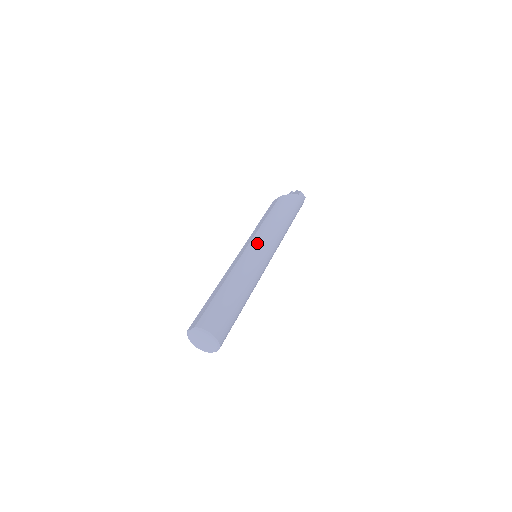
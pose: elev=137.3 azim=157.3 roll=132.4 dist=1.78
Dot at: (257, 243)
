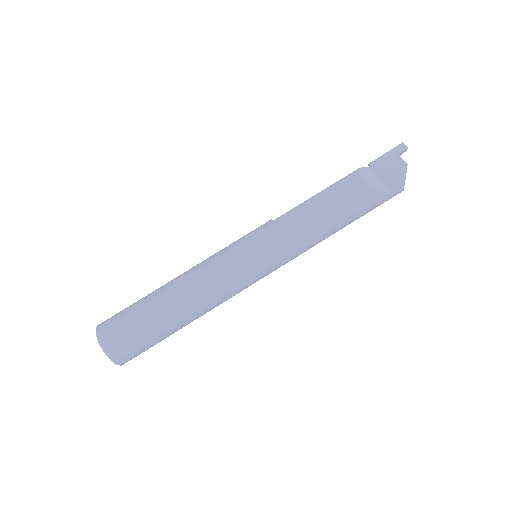
Dot at: (265, 262)
